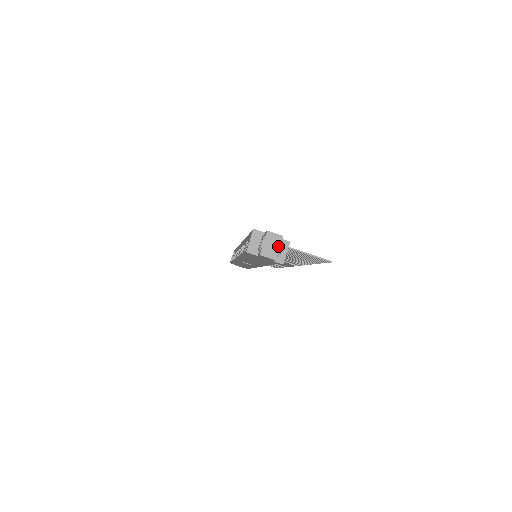
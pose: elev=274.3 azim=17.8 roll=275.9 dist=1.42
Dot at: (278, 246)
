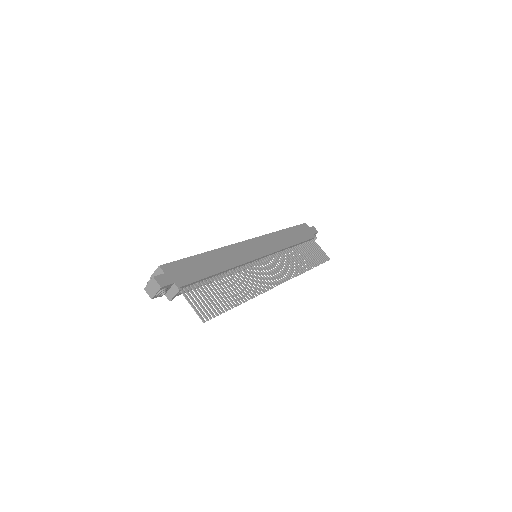
Dot at: (156, 291)
